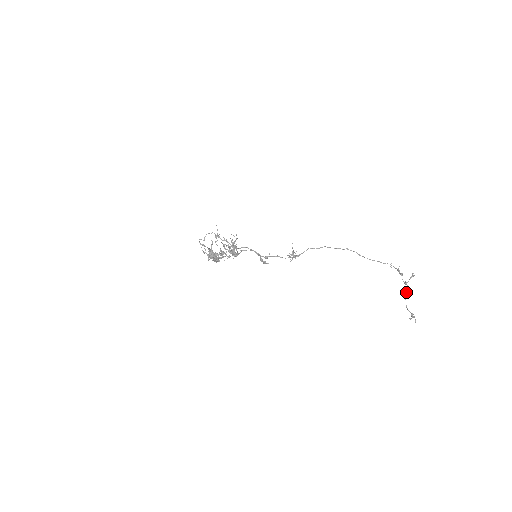
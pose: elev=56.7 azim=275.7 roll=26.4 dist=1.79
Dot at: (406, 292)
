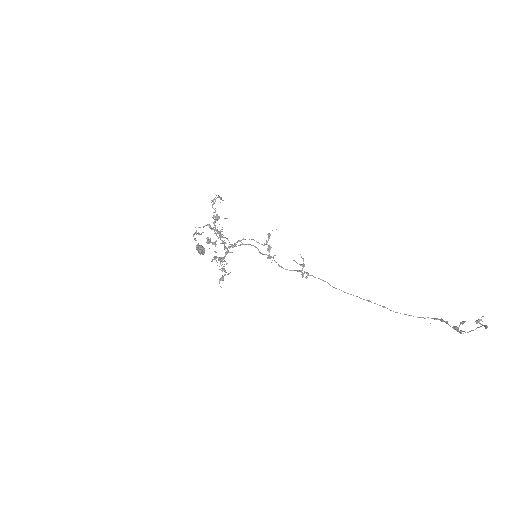
Dot at: (459, 331)
